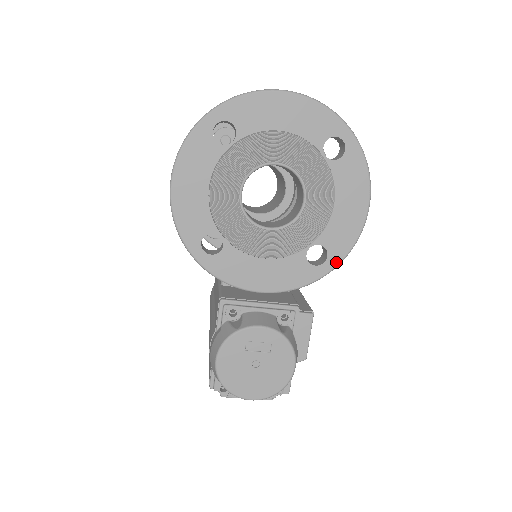
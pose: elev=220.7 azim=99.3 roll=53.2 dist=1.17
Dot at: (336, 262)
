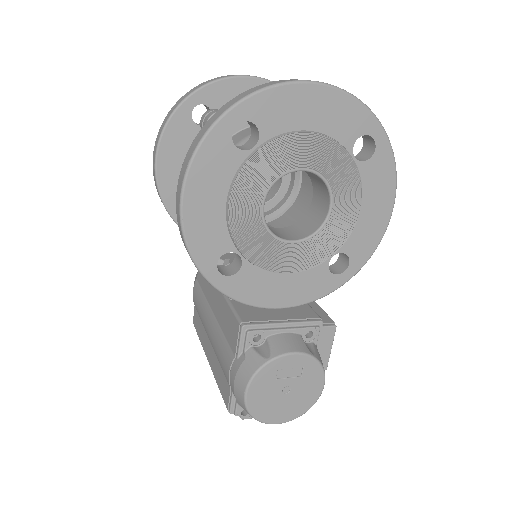
Dot at: (357, 268)
